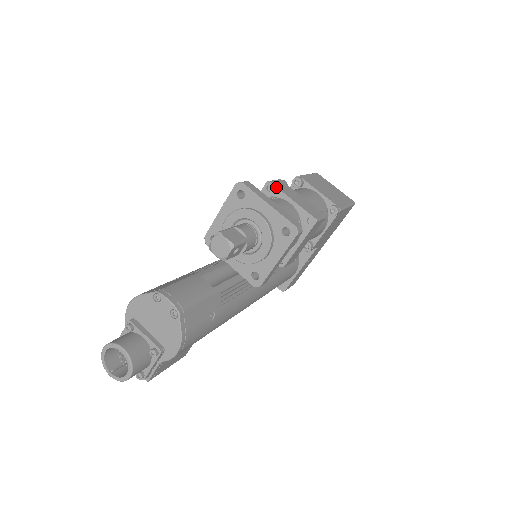
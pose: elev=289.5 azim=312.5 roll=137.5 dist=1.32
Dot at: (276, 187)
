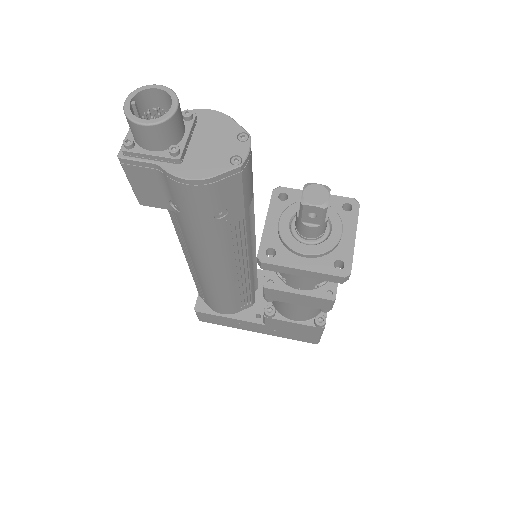
Dot at: occluded
